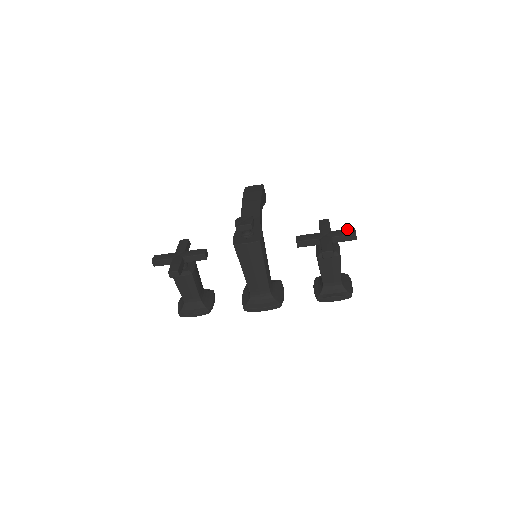
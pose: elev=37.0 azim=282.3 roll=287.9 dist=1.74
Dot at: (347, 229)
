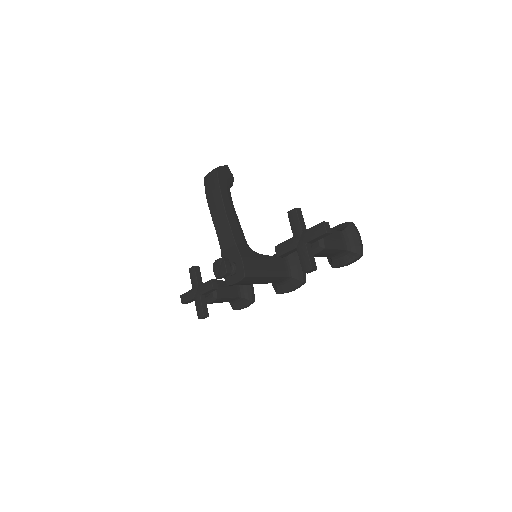
Dot at: (316, 226)
